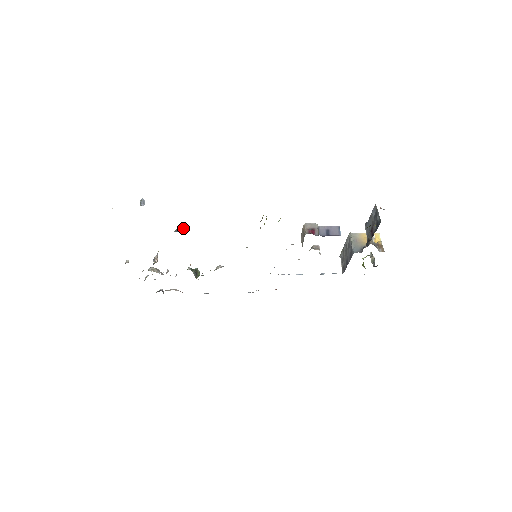
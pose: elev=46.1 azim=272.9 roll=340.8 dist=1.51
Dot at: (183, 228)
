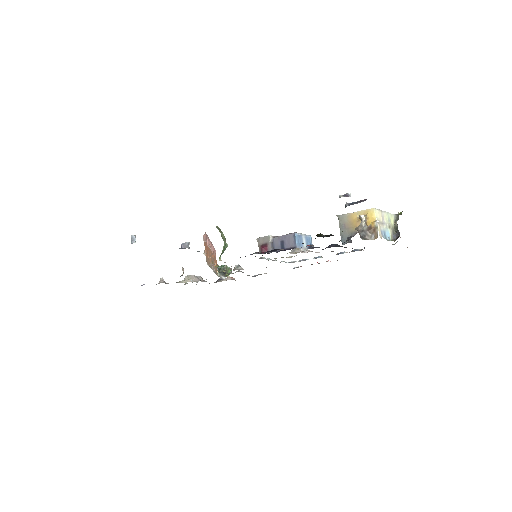
Dot at: (185, 242)
